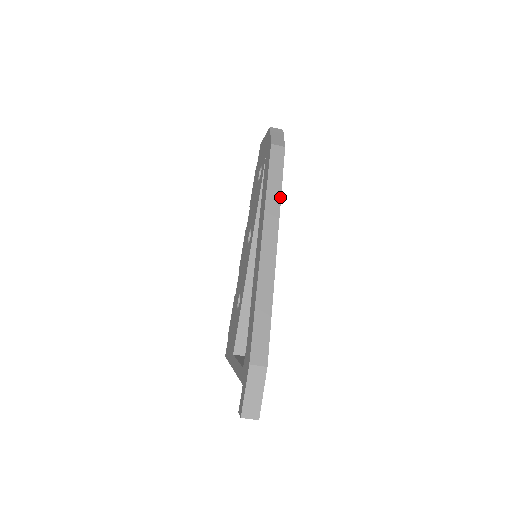
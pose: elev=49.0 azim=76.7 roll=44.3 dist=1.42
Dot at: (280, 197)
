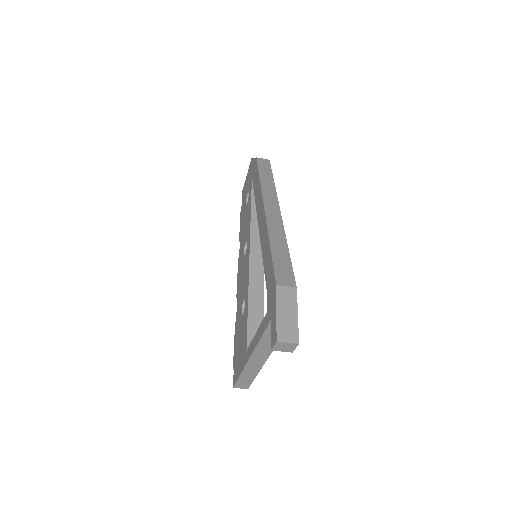
Dot at: (274, 184)
